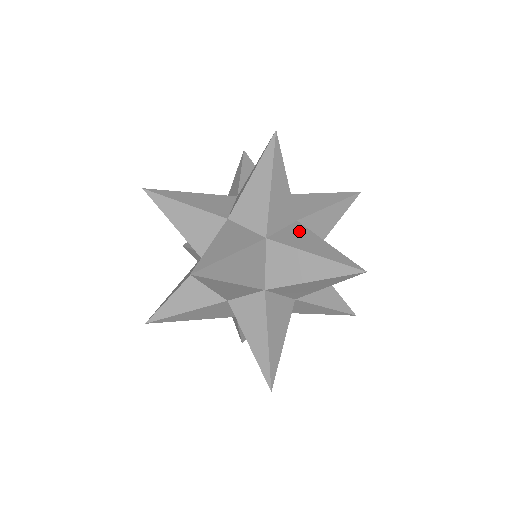
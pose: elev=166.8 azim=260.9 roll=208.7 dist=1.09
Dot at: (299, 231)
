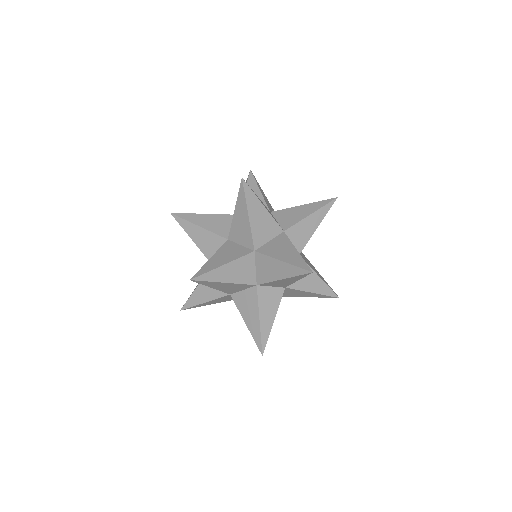
Dot at: occluded
